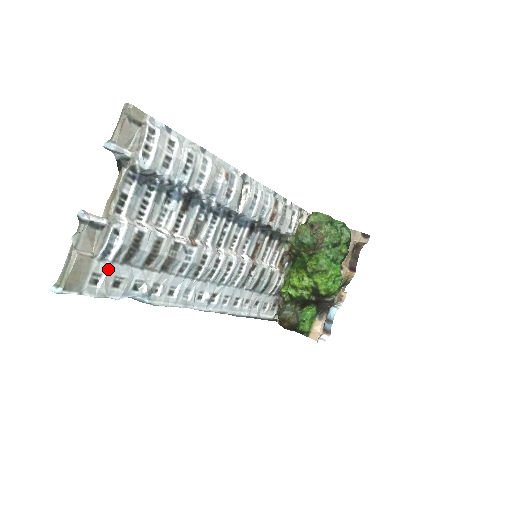
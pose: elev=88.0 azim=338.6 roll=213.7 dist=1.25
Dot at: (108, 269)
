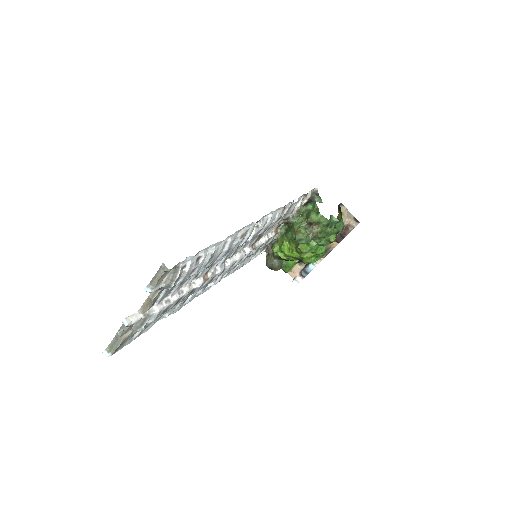
Dot at: occluded
